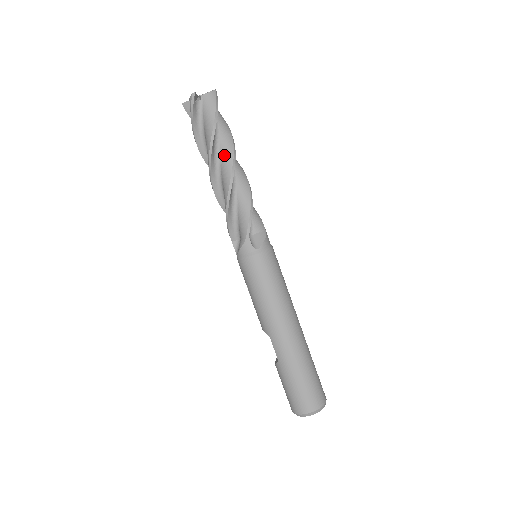
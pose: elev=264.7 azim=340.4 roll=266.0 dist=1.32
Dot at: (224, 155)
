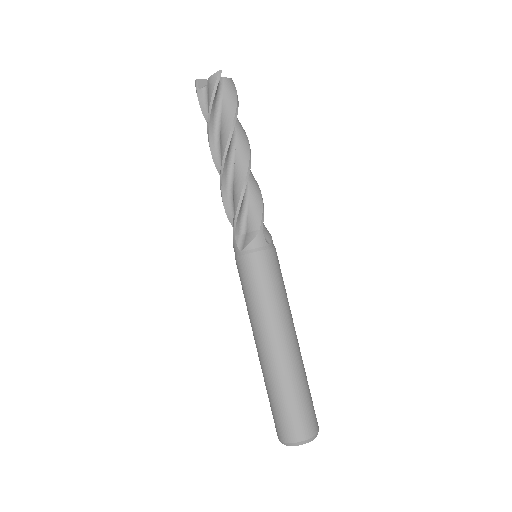
Dot at: (221, 145)
